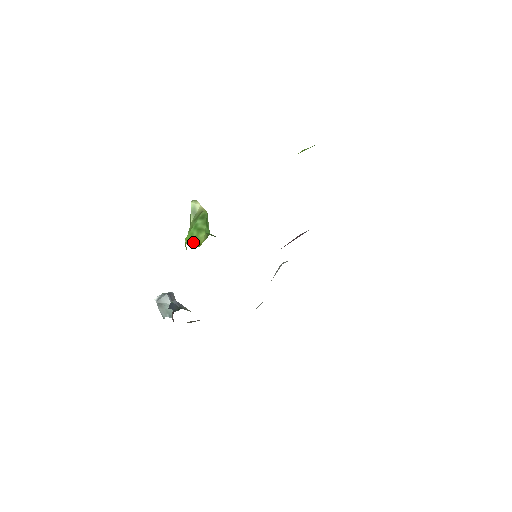
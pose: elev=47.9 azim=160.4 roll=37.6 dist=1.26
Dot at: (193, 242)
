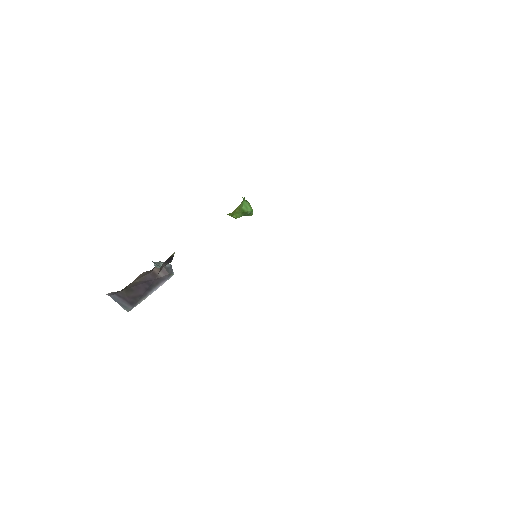
Dot at: occluded
